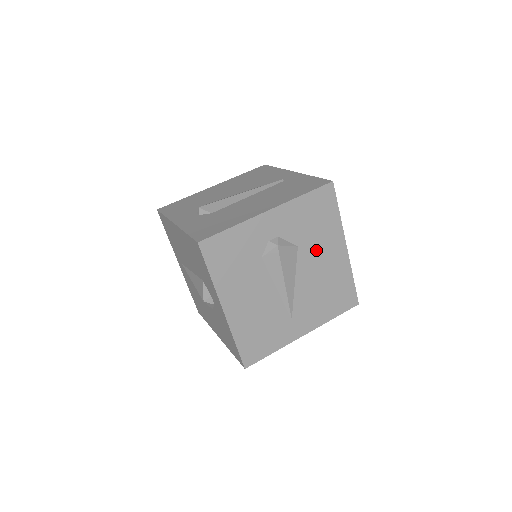
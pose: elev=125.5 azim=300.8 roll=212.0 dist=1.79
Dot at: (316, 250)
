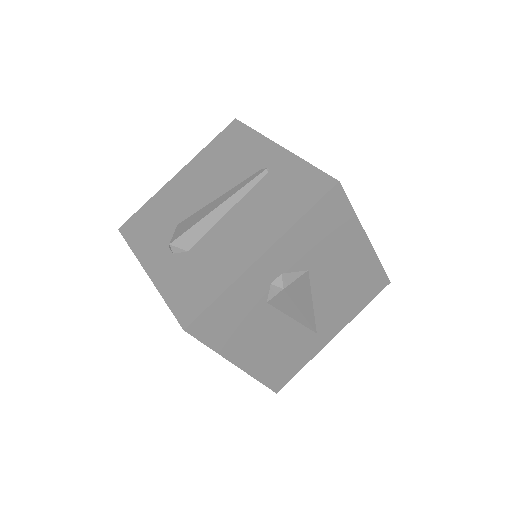
Dot at: (331, 262)
